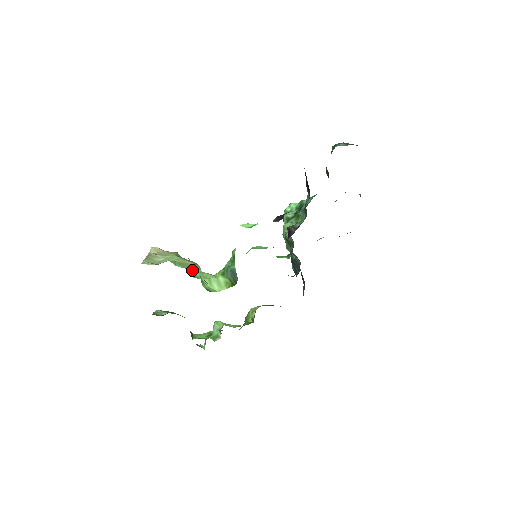
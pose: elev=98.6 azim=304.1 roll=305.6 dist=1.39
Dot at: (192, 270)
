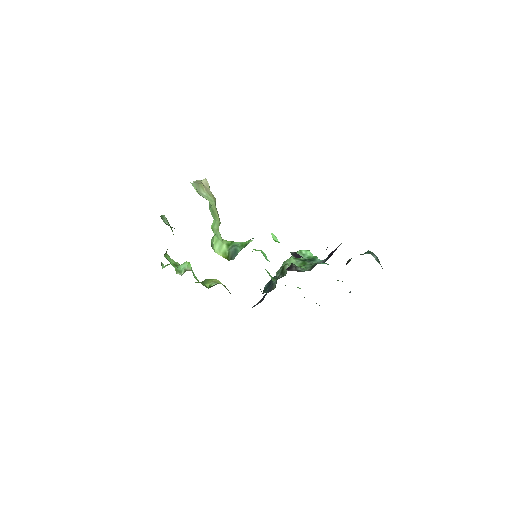
Dot at: (215, 222)
